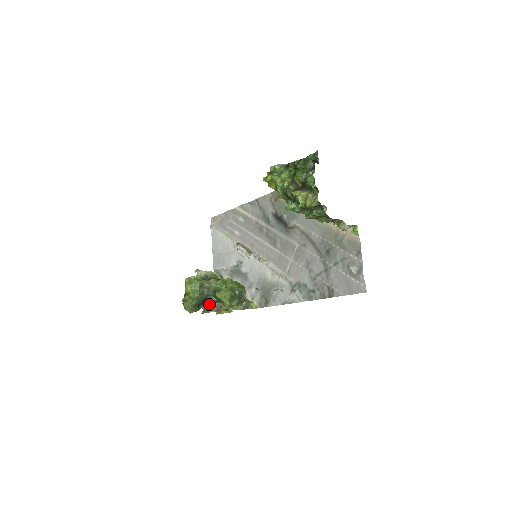
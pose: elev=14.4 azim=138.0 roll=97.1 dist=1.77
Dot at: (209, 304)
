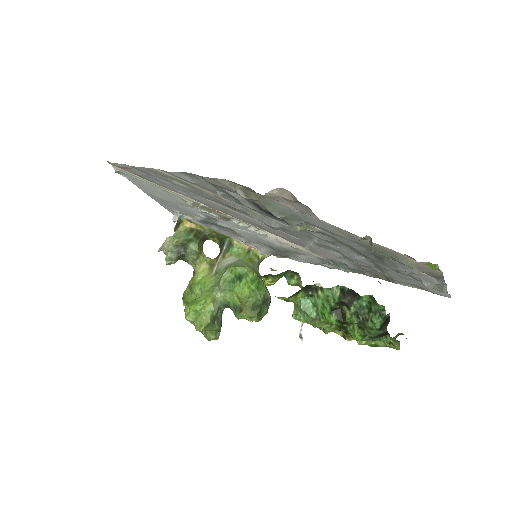
Dot at: occluded
